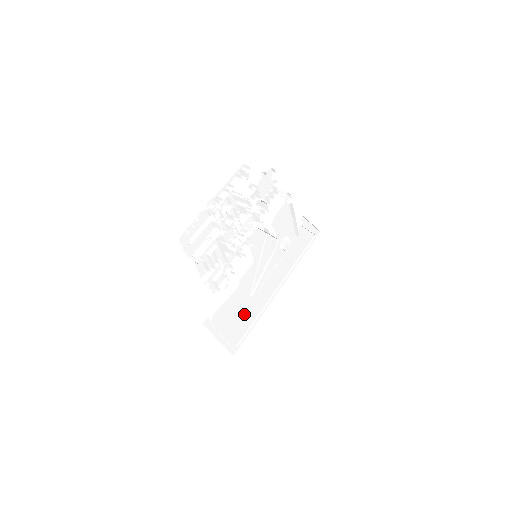
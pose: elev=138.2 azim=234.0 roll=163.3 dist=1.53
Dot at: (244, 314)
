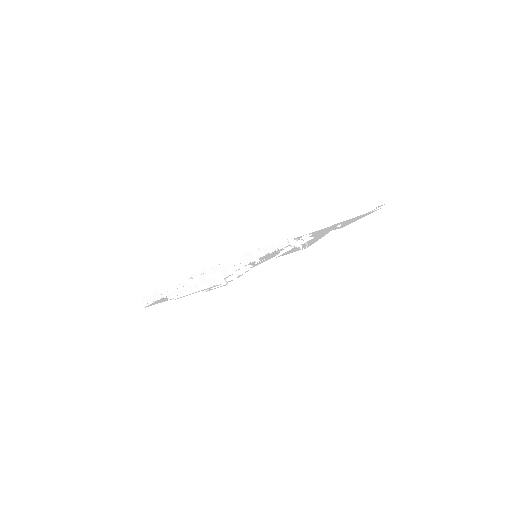
Dot at: occluded
